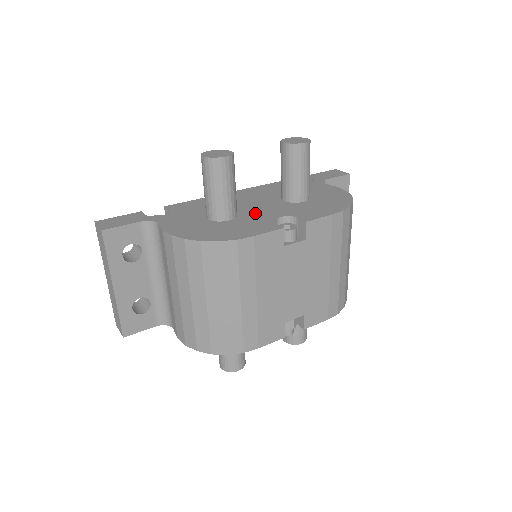
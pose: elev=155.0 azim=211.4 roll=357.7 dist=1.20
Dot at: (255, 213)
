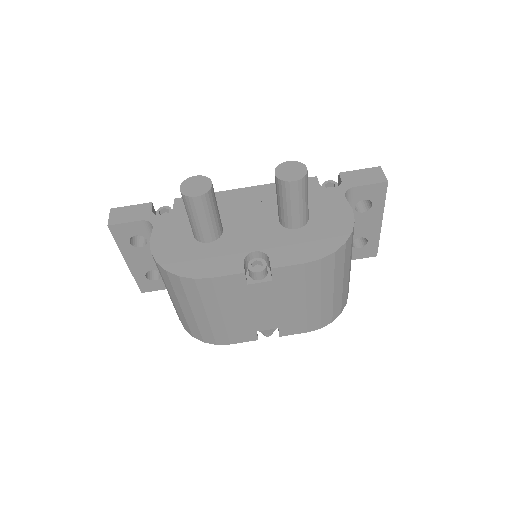
Dot at: (238, 237)
